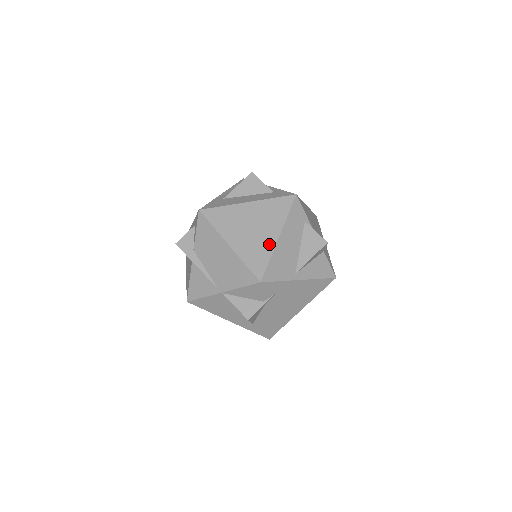
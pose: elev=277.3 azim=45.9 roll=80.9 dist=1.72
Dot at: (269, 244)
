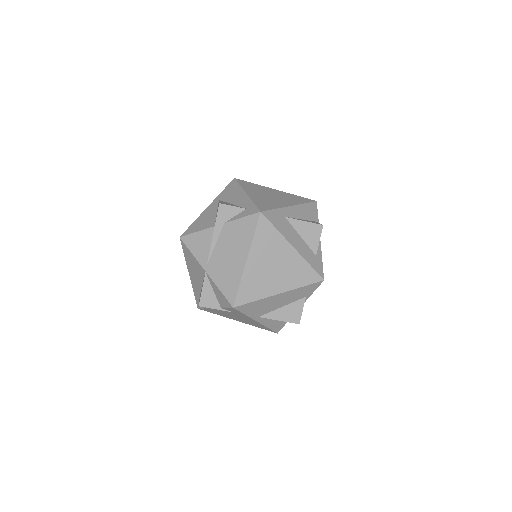
Dot at: (268, 291)
